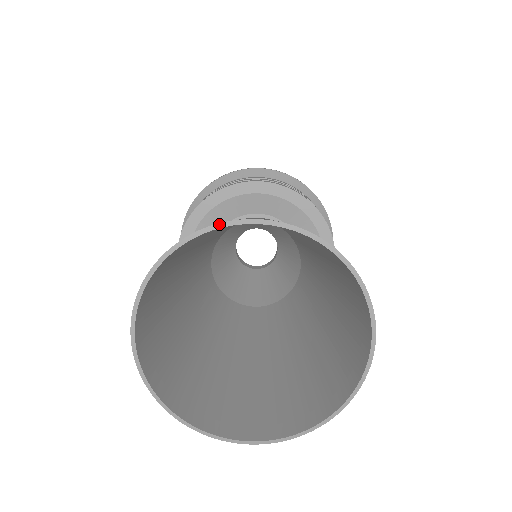
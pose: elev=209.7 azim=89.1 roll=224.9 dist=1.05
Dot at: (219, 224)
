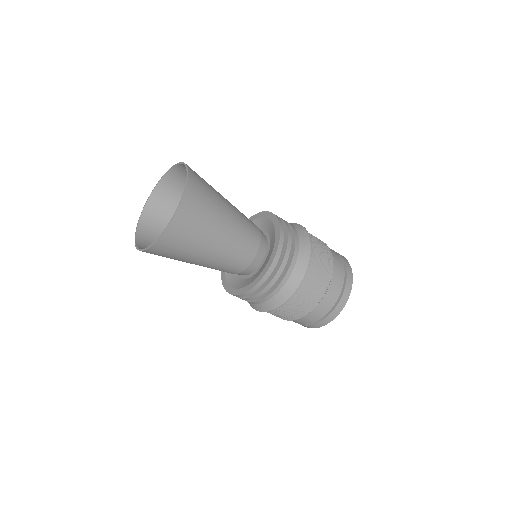
Dot at: (149, 197)
